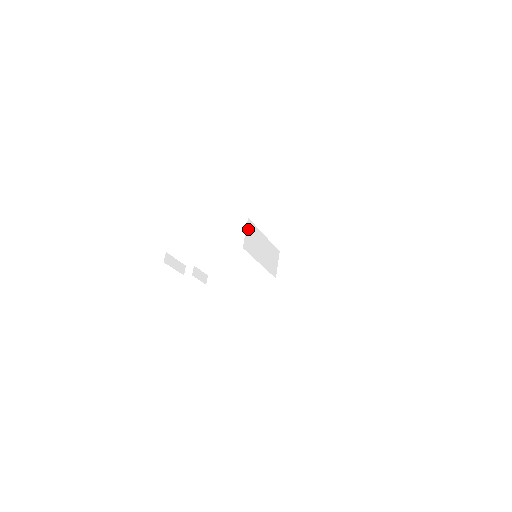
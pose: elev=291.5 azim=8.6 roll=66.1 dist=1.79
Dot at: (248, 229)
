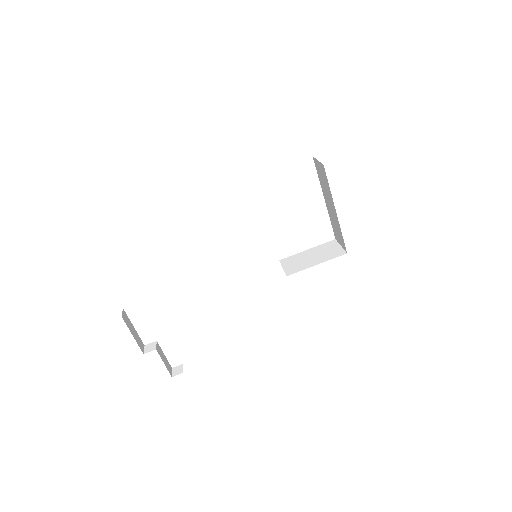
Dot at: occluded
